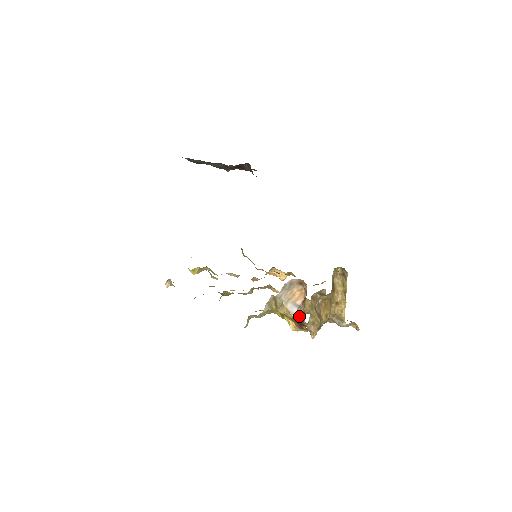
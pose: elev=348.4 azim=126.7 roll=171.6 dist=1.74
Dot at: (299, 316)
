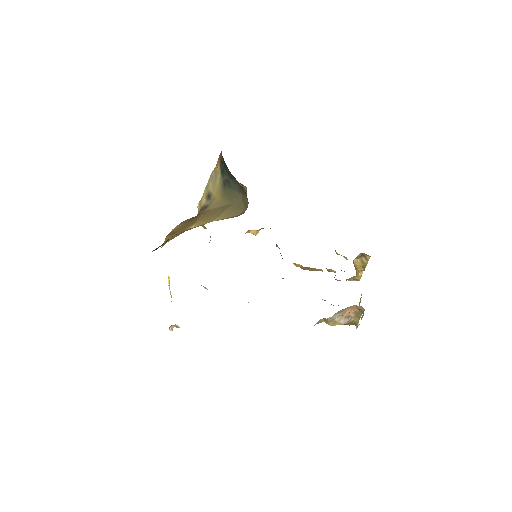
Dot at: (352, 323)
